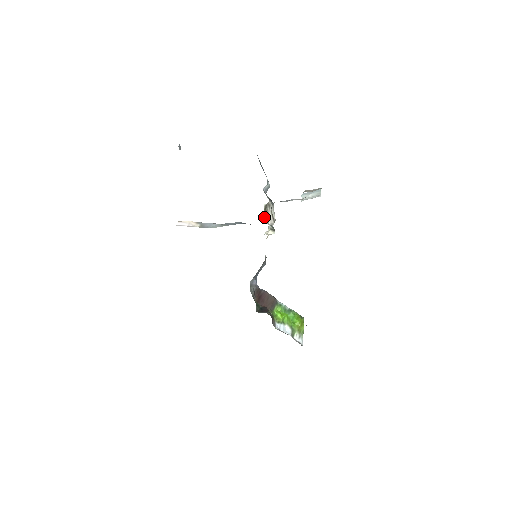
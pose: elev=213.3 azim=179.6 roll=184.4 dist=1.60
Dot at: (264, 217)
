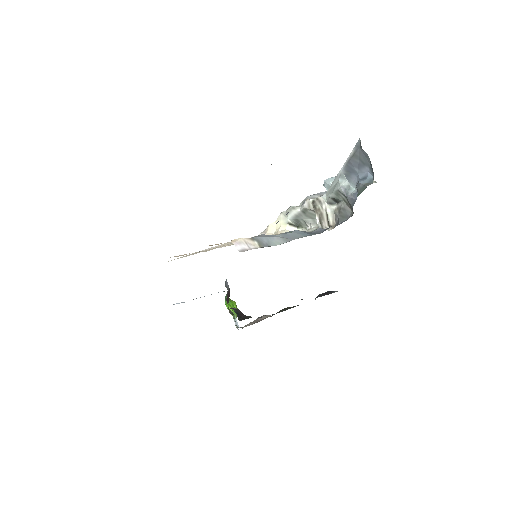
Dot at: (319, 220)
